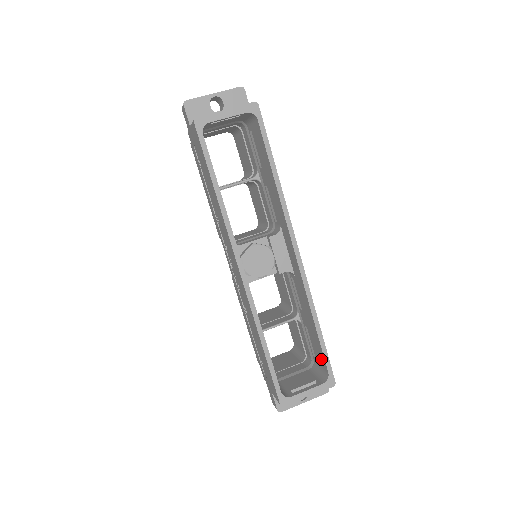
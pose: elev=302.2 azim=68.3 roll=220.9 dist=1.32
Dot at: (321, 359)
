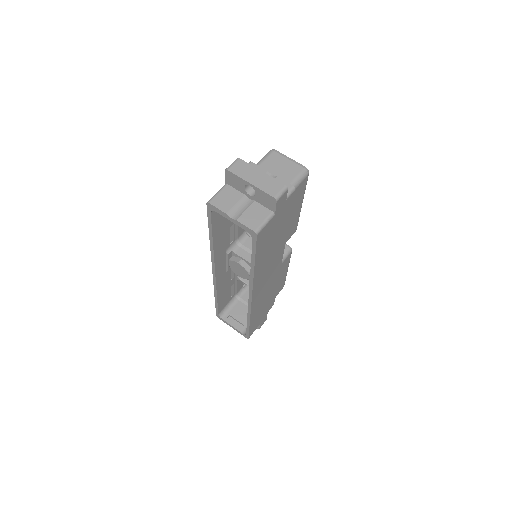
Dot at: occluded
